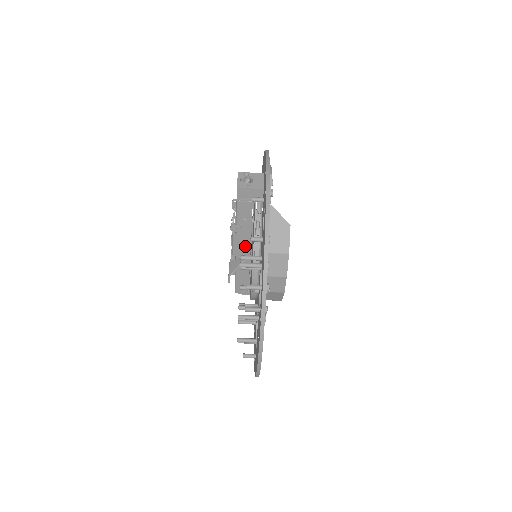
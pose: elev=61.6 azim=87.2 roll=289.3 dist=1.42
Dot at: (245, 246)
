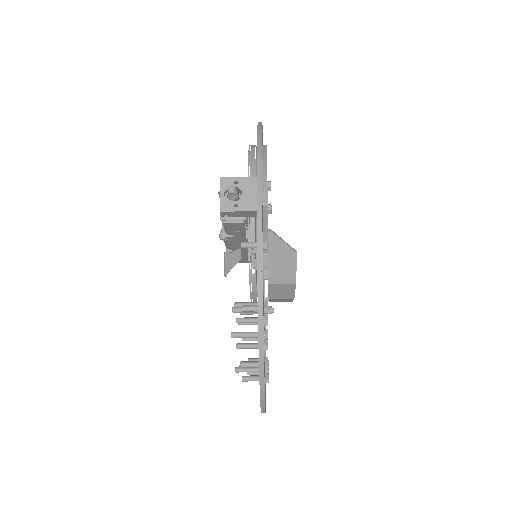
Dot at: occluded
